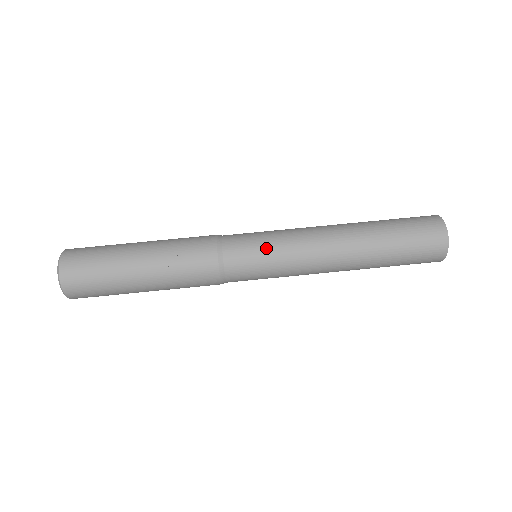
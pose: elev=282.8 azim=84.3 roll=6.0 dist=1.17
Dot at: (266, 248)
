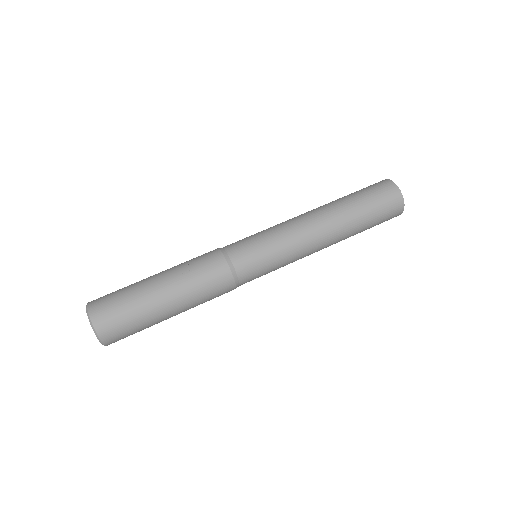
Dot at: (259, 236)
